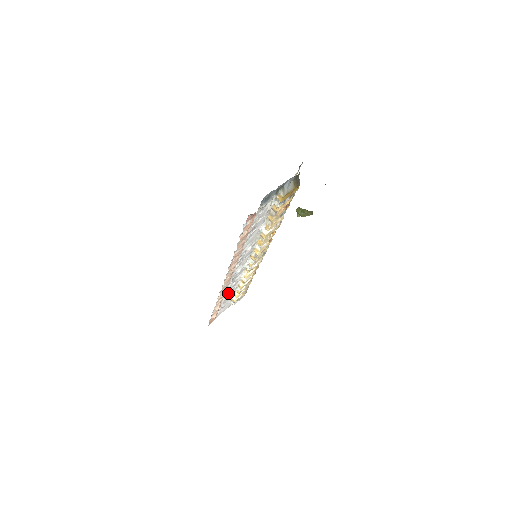
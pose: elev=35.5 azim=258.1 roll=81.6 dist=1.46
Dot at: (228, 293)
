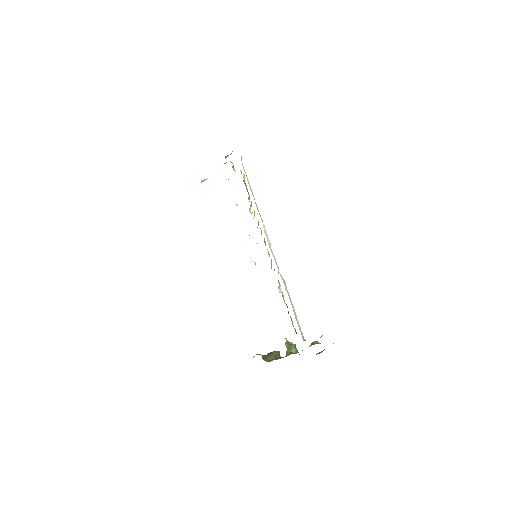
Dot at: occluded
